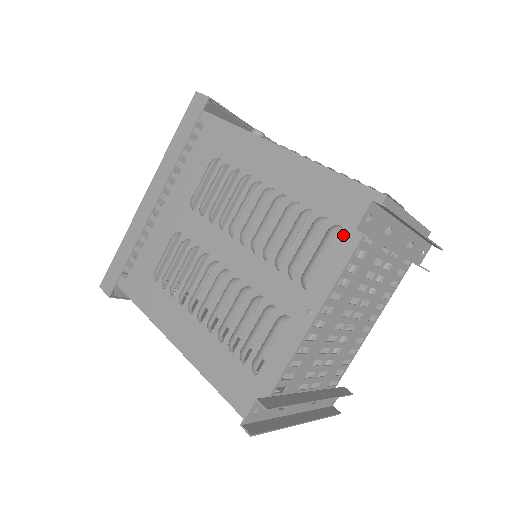
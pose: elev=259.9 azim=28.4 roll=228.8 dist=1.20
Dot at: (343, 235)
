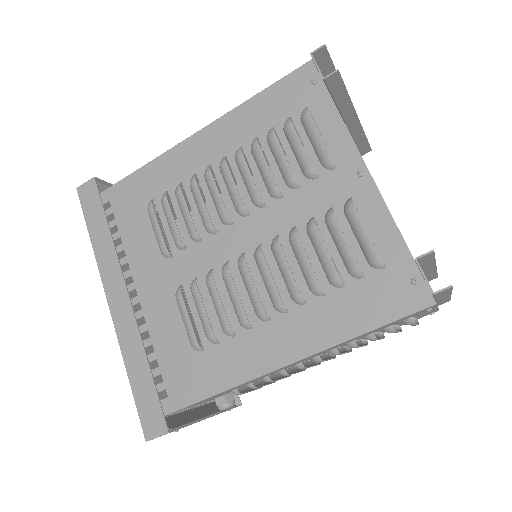
Dot at: (315, 110)
